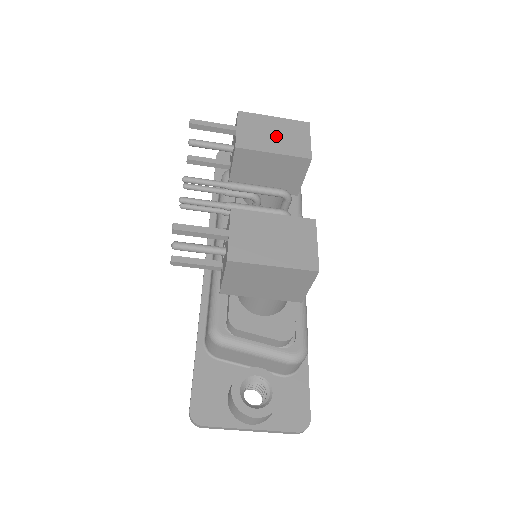
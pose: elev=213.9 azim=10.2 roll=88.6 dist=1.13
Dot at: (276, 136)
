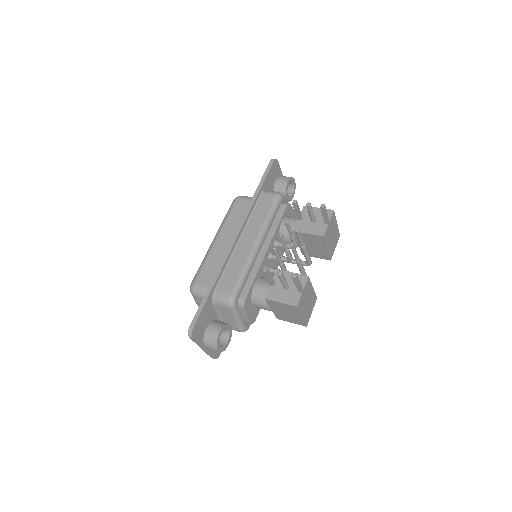
Dot at: (332, 238)
